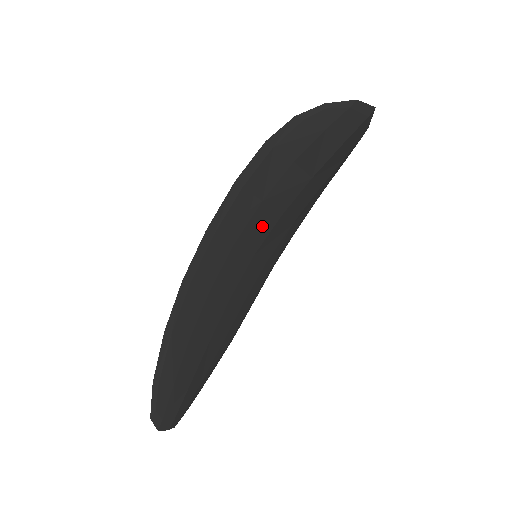
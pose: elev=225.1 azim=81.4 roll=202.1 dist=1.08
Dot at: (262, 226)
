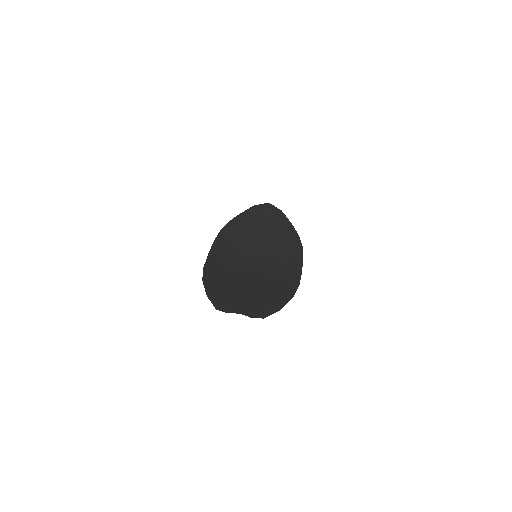
Dot at: (248, 248)
